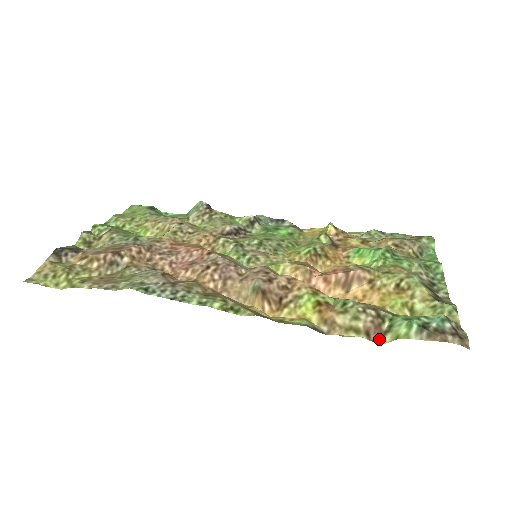
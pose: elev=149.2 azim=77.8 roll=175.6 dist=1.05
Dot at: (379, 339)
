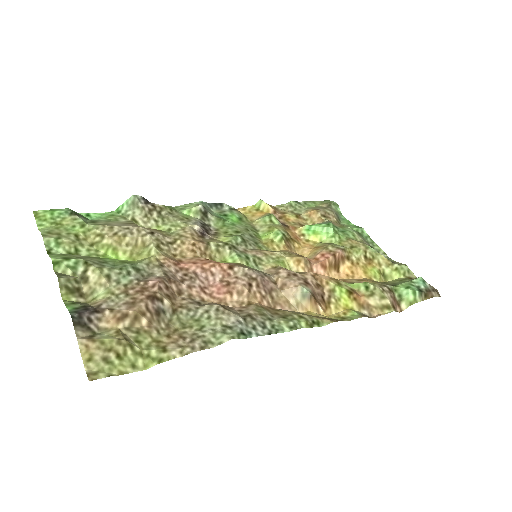
Dot at: (399, 308)
